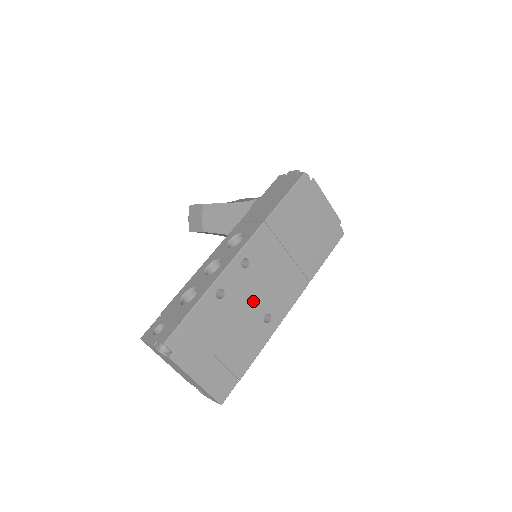
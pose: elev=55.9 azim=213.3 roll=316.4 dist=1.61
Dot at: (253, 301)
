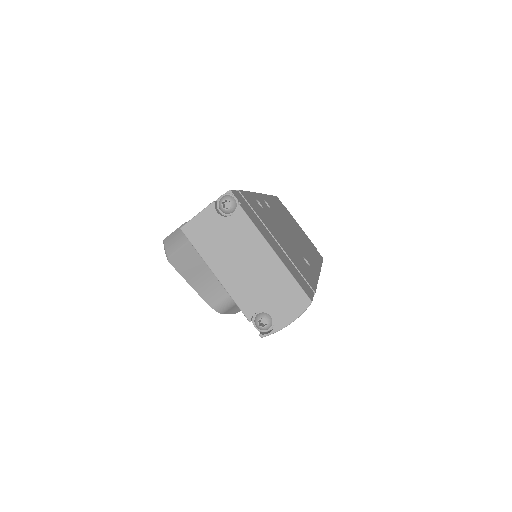
Dot at: (287, 236)
